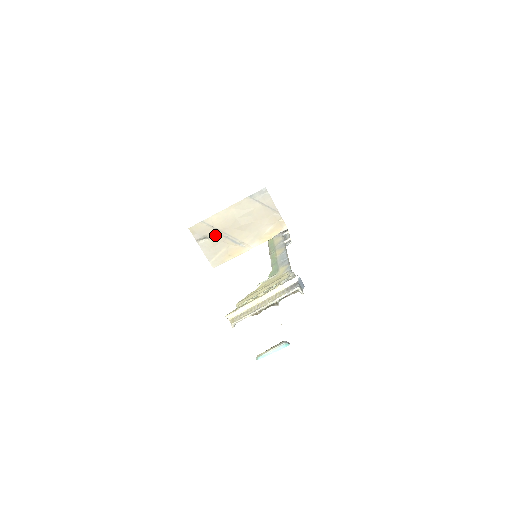
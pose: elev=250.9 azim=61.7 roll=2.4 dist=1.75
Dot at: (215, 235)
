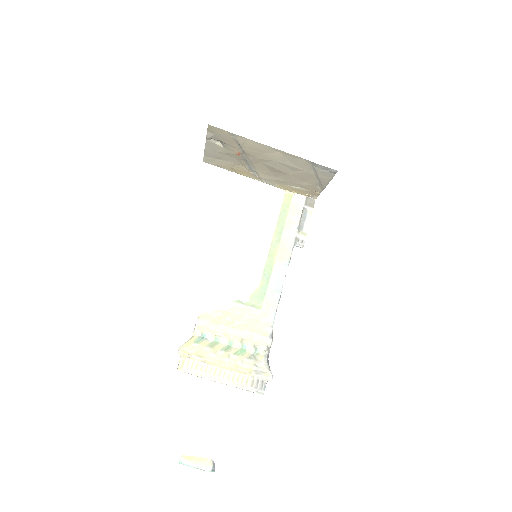
Dot at: (234, 150)
